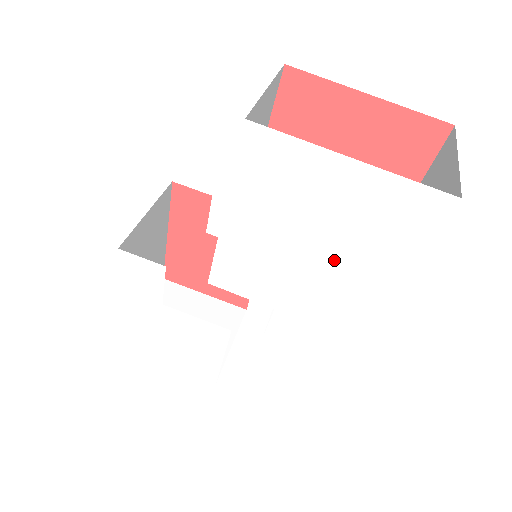
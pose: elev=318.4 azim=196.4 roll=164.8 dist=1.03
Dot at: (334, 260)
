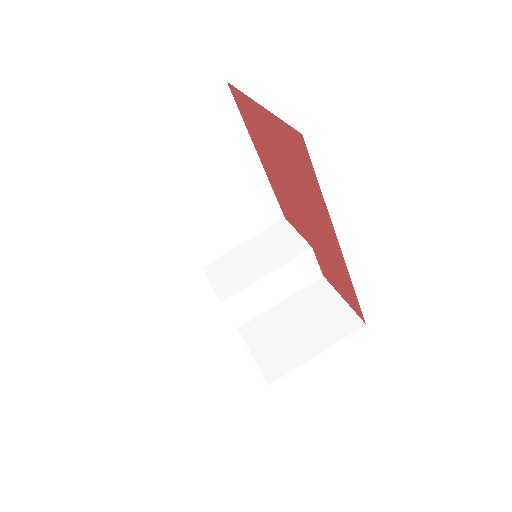
Dot at: occluded
